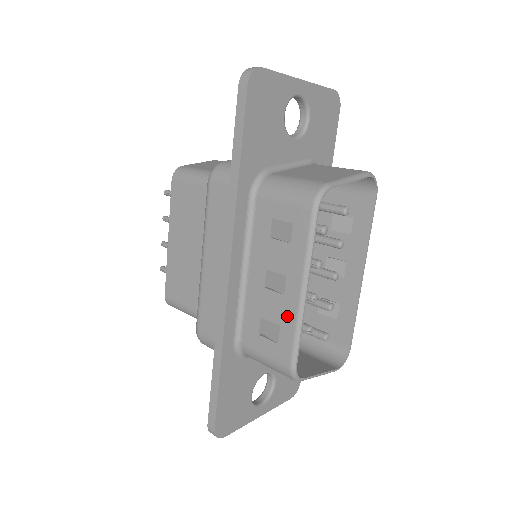
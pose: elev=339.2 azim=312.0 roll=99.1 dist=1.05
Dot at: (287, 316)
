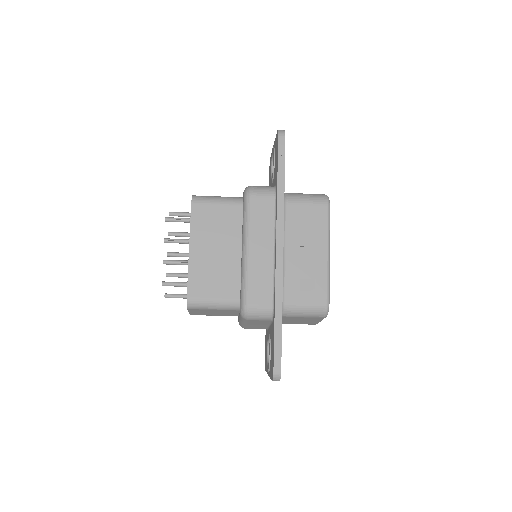
Dot at: (320, 271)
